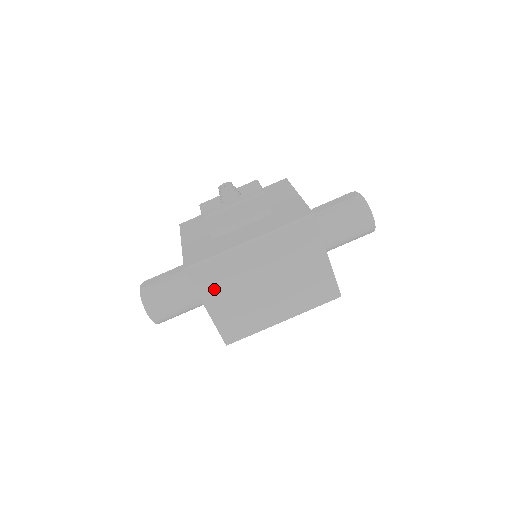
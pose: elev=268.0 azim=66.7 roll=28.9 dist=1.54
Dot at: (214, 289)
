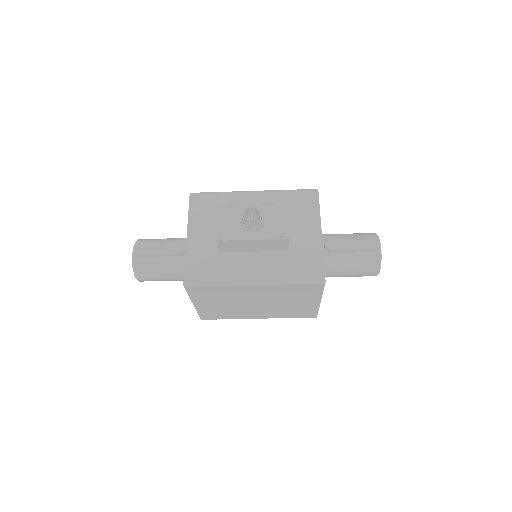
Dot at: (206, 298)
